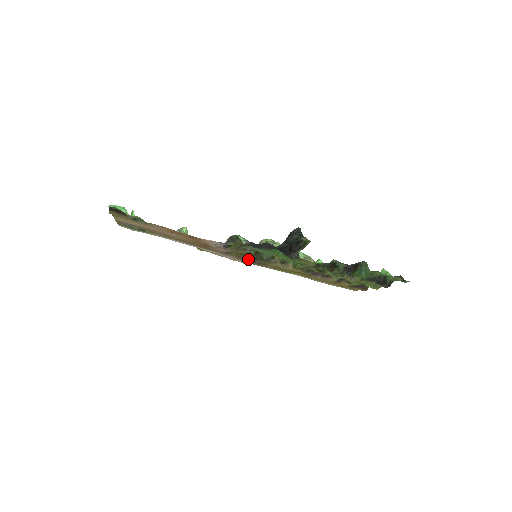
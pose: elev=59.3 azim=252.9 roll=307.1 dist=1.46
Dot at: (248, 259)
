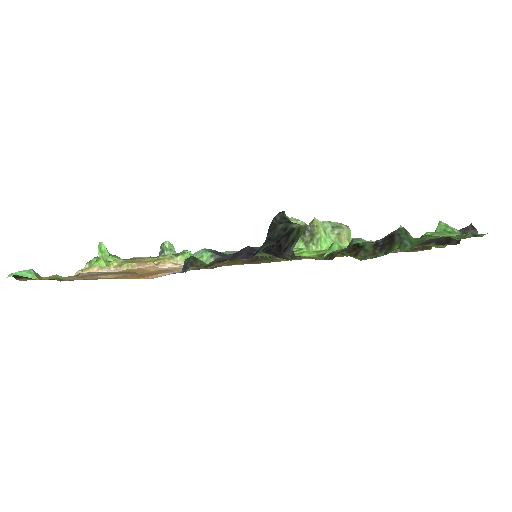
Dot at: (248, 263)
